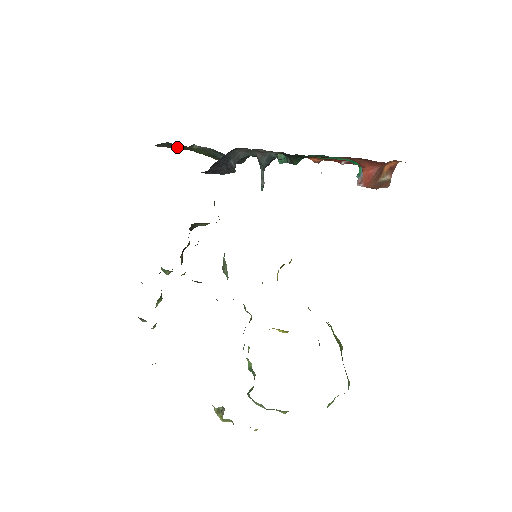
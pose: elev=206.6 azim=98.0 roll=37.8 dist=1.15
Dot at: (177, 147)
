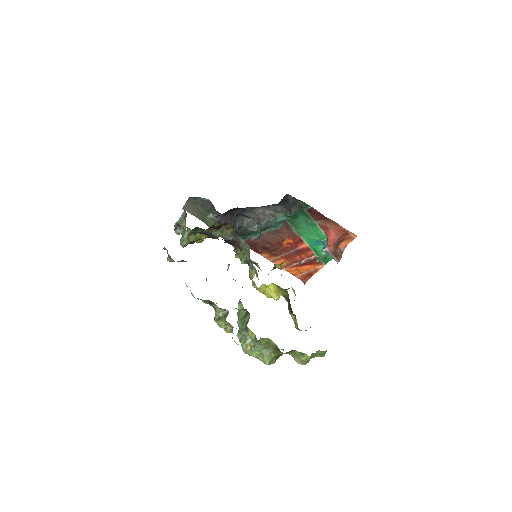
Dot at: (198, 210)
